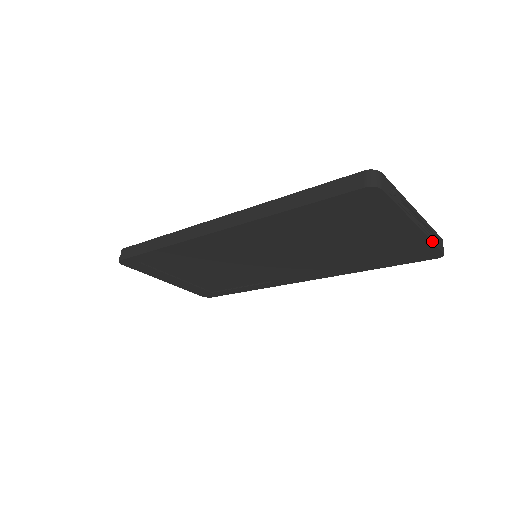
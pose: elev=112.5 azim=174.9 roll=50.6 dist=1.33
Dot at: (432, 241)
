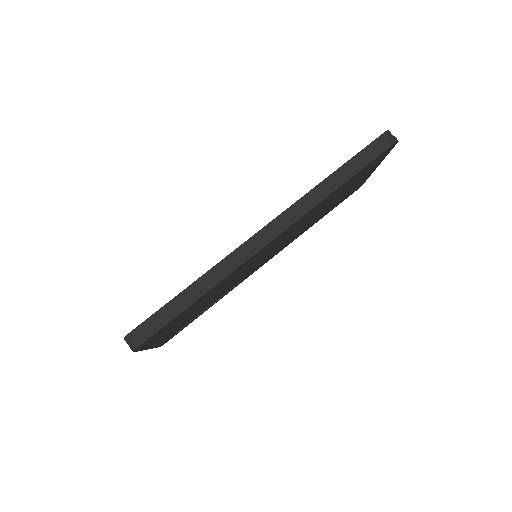
Dot at: (369, 176)
